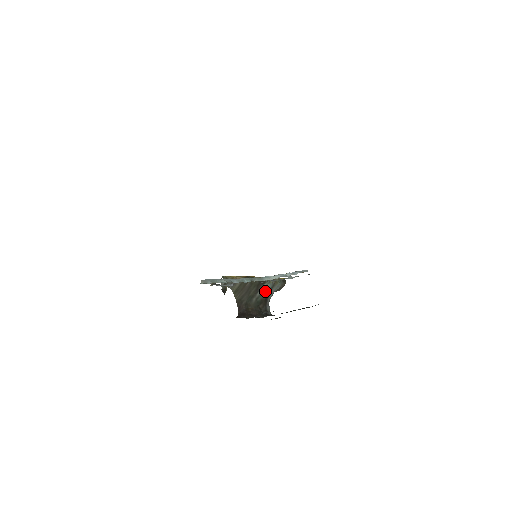
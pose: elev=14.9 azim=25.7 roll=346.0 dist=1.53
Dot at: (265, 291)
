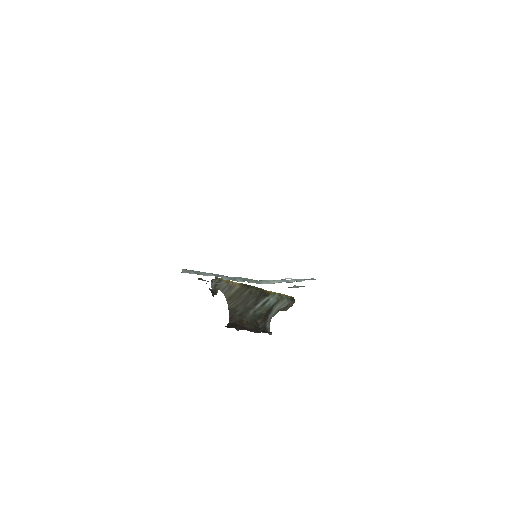
Dot at: (266, 305)
